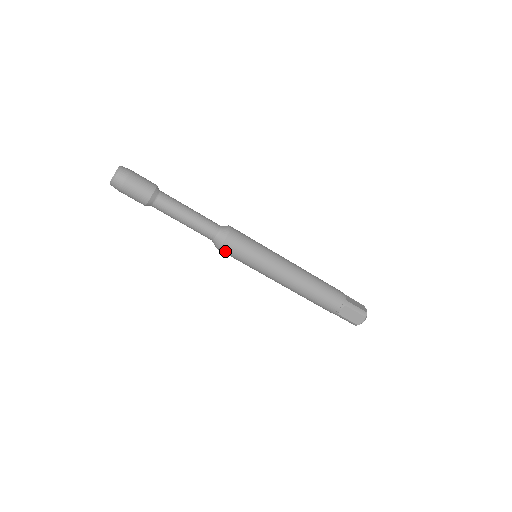
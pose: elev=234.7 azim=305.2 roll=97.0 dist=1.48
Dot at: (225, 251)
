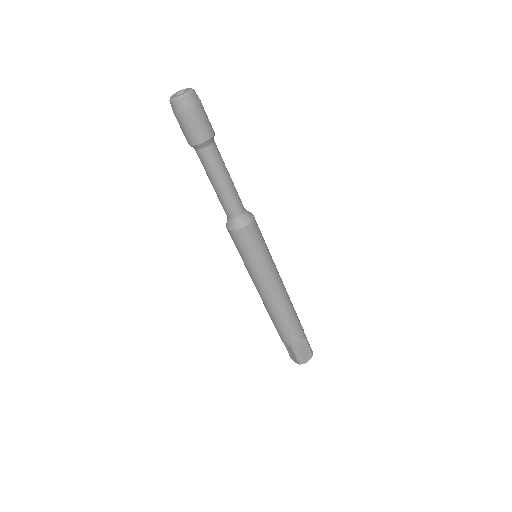
Dot at: (243, 235)
